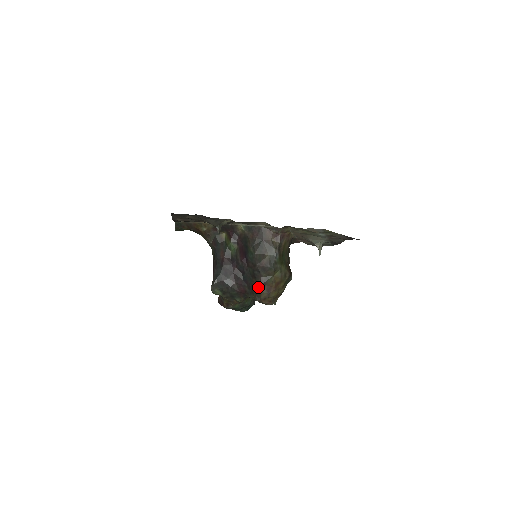
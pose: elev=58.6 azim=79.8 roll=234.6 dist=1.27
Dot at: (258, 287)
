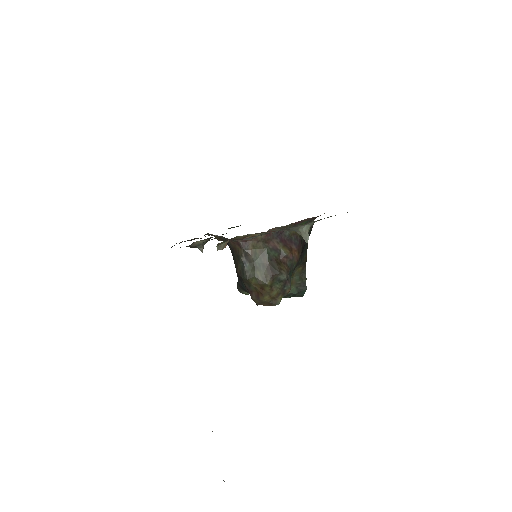
Dot at: occluded
